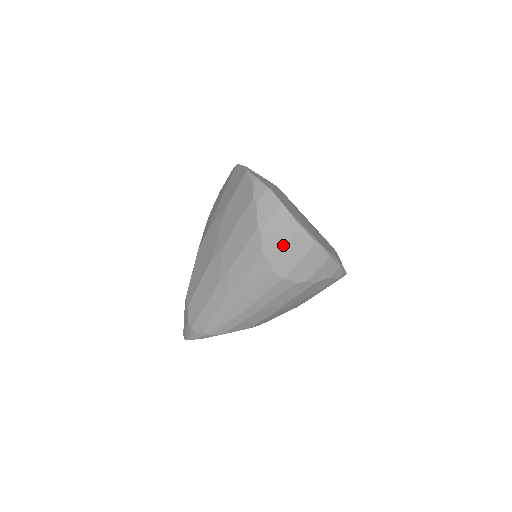
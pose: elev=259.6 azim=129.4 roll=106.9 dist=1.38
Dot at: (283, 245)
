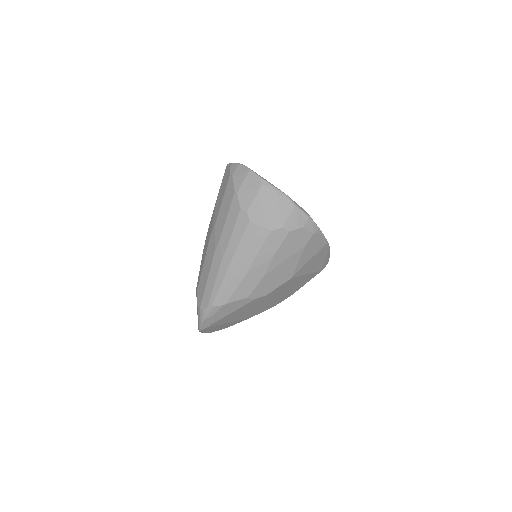
Dot at: (255, 198)
